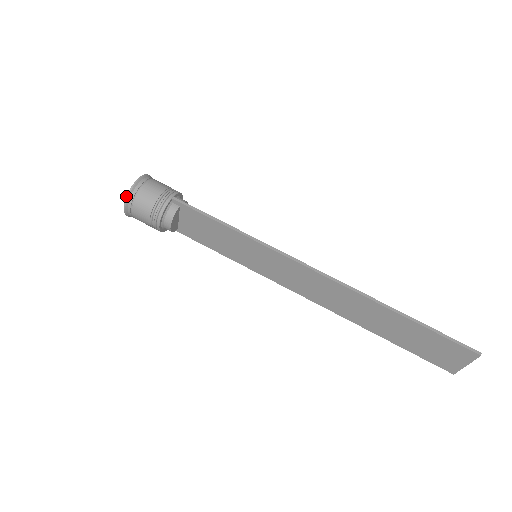
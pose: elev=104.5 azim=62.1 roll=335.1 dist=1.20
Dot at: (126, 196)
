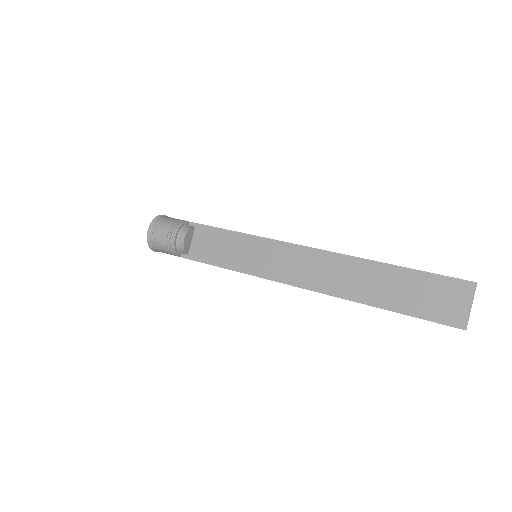
Dot at: (153, 219)
